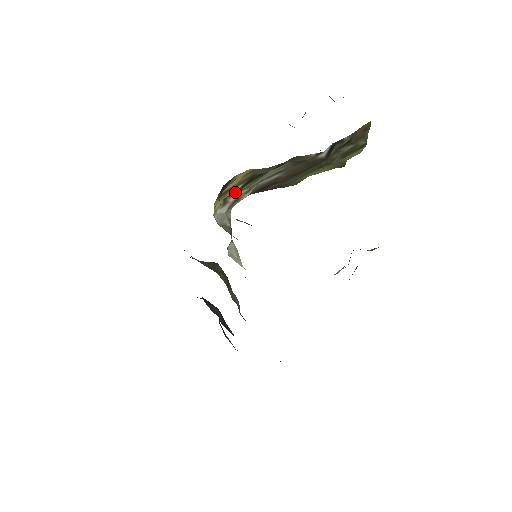
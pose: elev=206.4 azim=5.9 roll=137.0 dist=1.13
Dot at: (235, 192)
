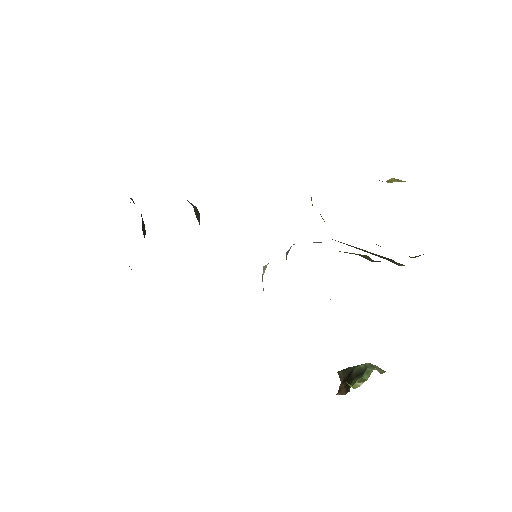
Dot at: occluded
